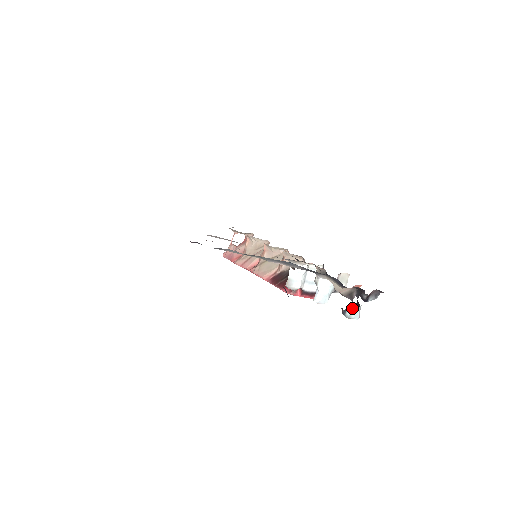
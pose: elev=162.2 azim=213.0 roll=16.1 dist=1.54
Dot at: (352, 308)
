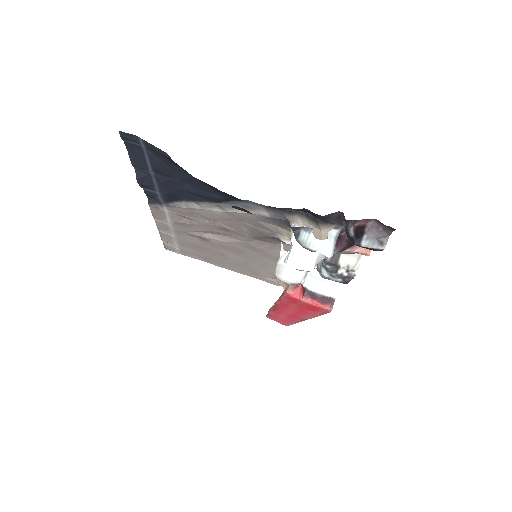
Dot at: (312, 230)
